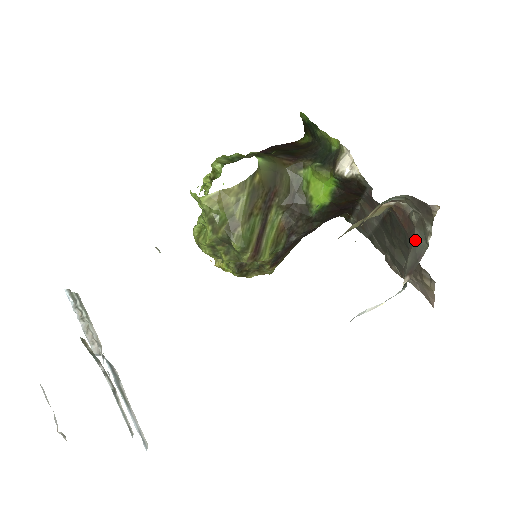
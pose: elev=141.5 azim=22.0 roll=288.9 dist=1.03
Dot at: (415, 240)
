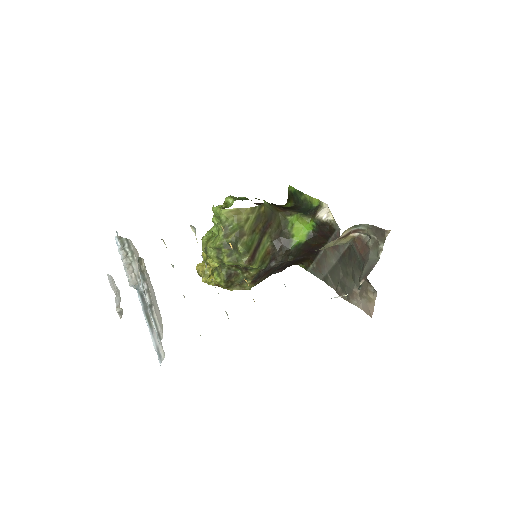
Dot at: (369, 257)
